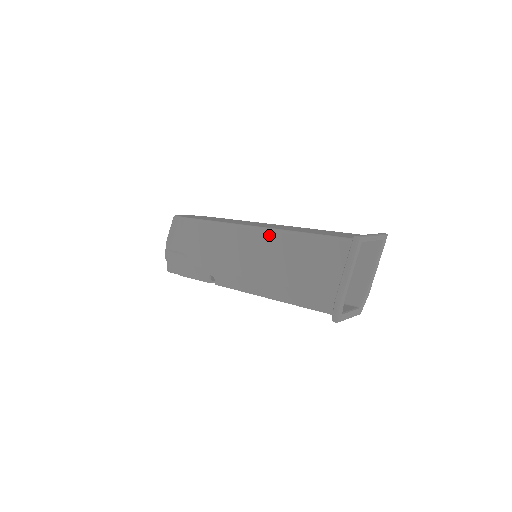
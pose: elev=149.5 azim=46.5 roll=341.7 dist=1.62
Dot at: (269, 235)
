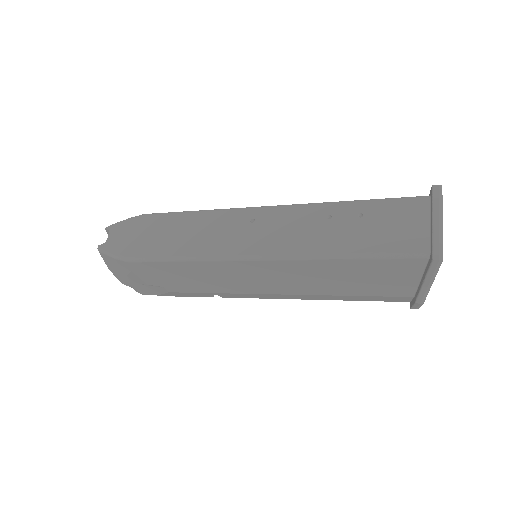
Dot at: (283, 264)
